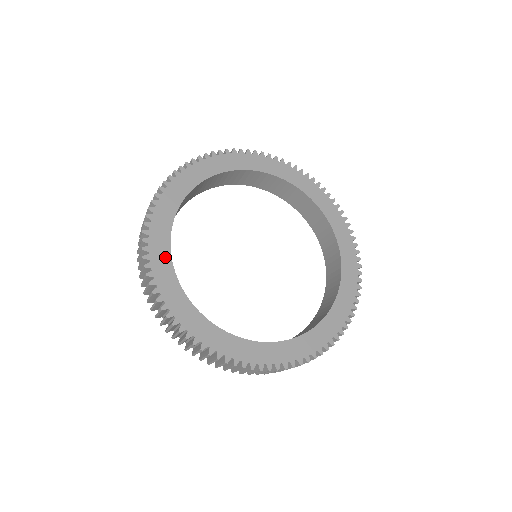
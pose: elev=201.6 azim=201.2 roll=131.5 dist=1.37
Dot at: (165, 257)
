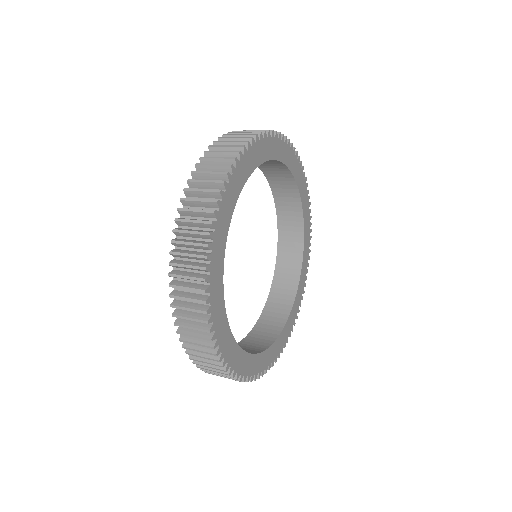
Dot at: (226, 223)
